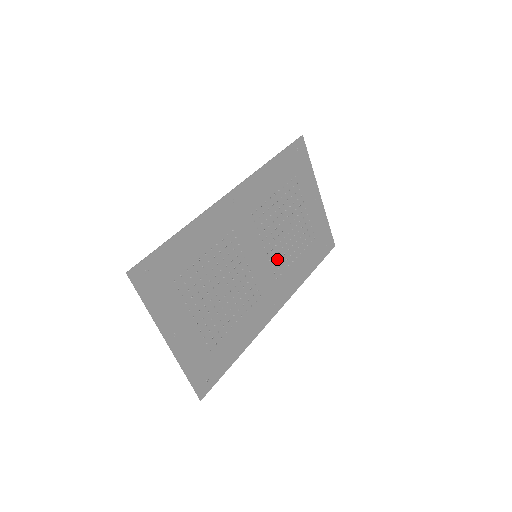
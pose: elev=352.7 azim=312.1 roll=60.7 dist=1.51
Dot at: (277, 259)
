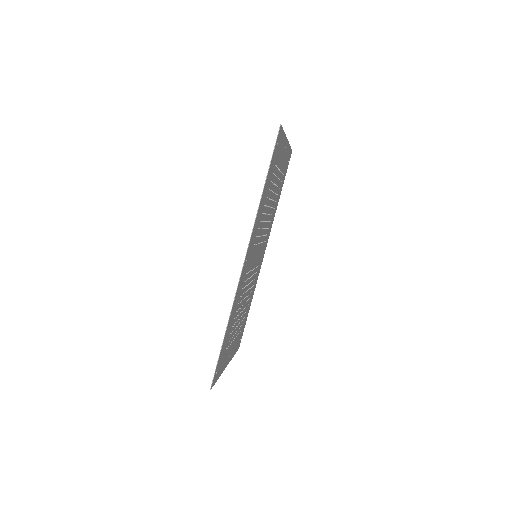
Dot at: (265, 233)
